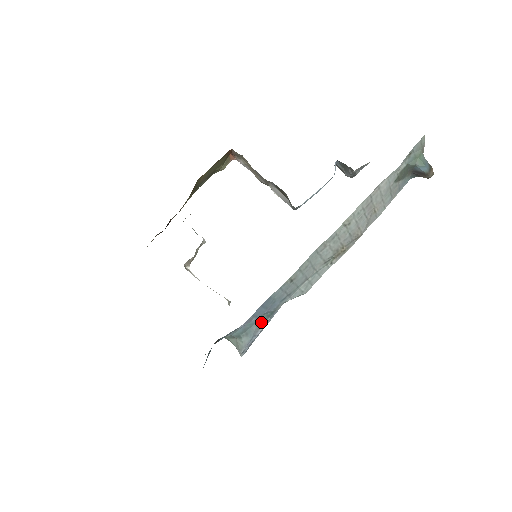
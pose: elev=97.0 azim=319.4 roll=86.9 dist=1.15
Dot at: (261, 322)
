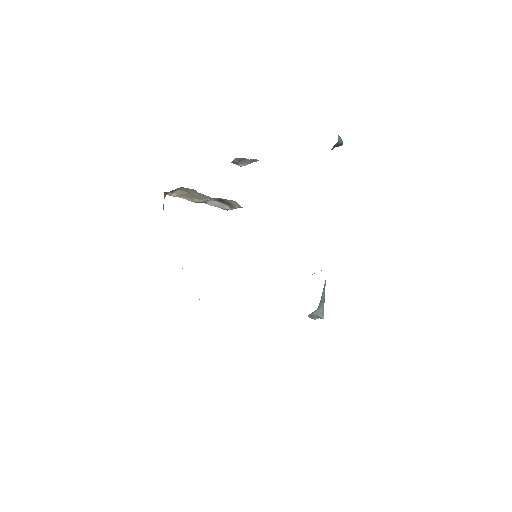
Dot at: (324, 289)
